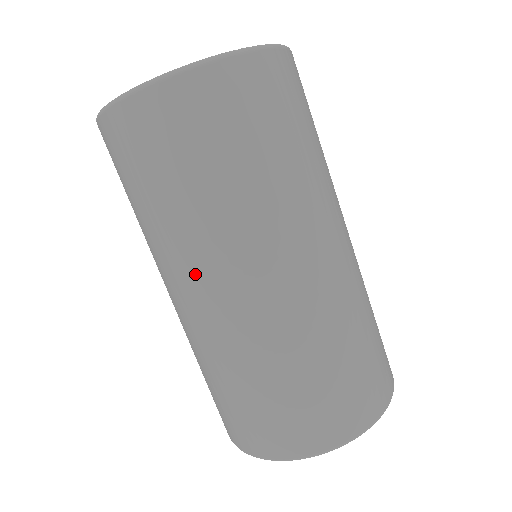
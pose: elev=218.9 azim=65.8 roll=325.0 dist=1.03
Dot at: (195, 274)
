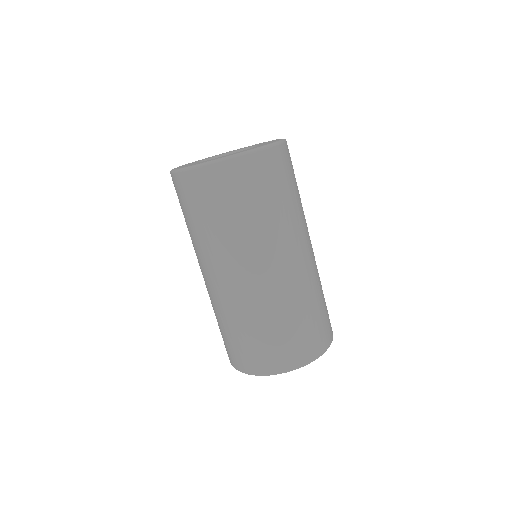
Dot at: occluded
